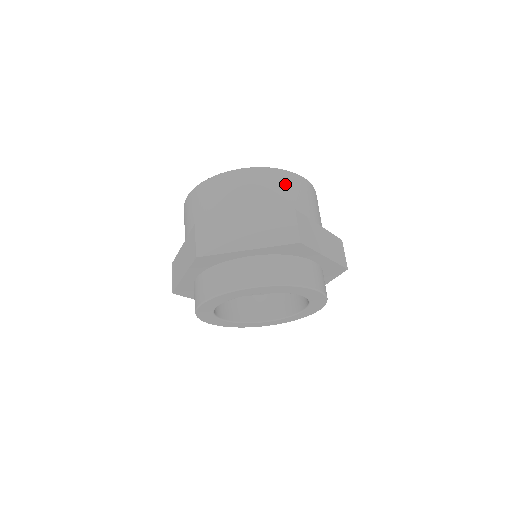
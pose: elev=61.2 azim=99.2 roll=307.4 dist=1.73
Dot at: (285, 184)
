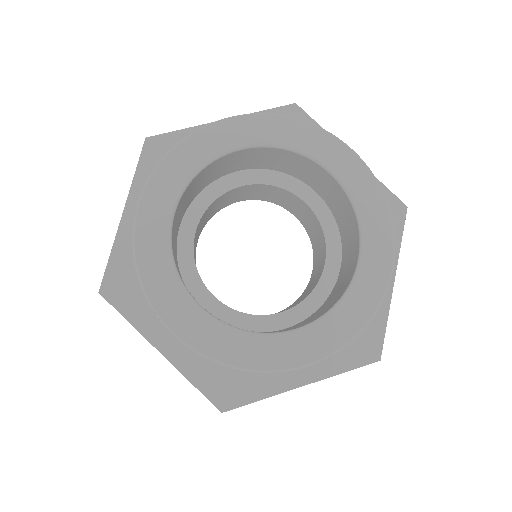
Dot at: occluded
